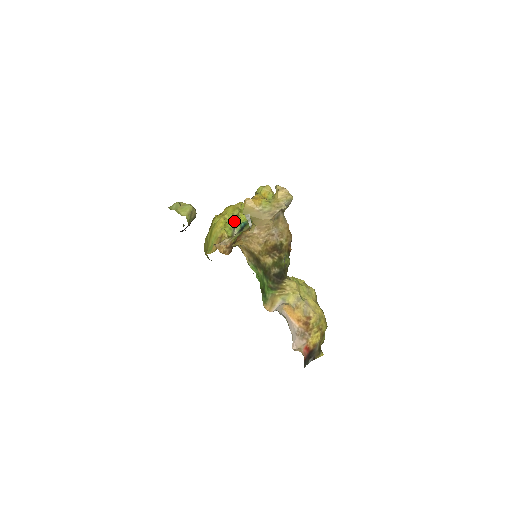
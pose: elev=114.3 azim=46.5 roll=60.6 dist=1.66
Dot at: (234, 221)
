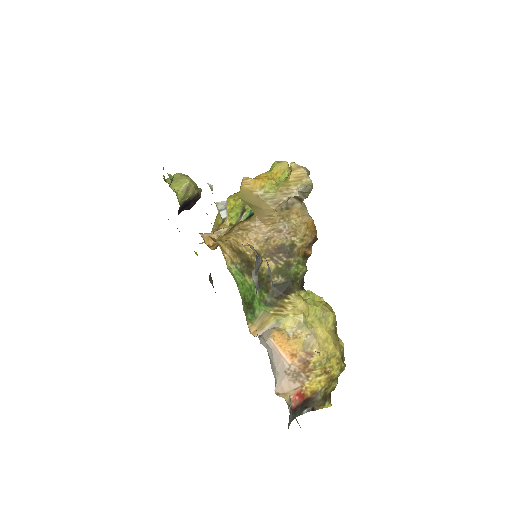
Dot at: (245, 204)
